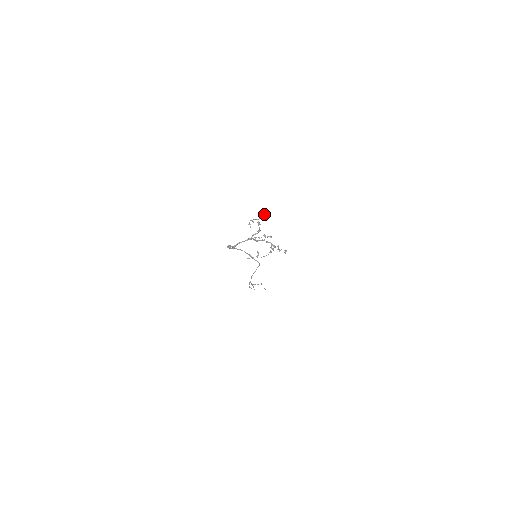
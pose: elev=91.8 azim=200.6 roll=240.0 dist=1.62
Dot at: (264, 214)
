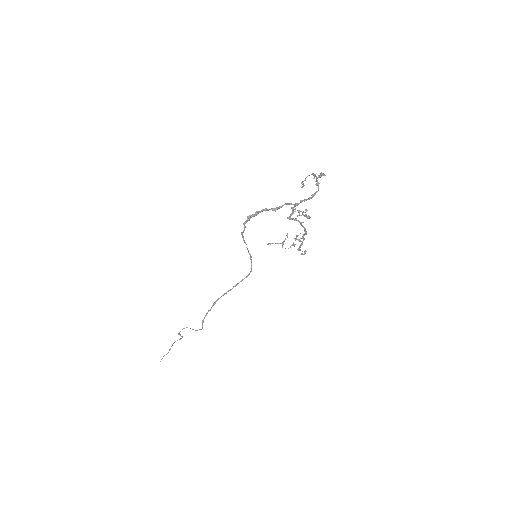
Dot at: (323, 174)
